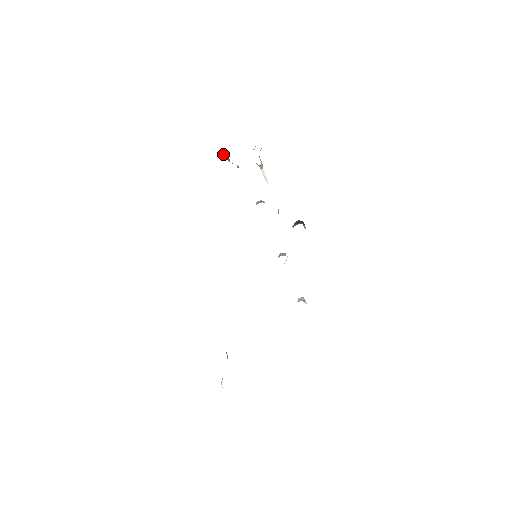
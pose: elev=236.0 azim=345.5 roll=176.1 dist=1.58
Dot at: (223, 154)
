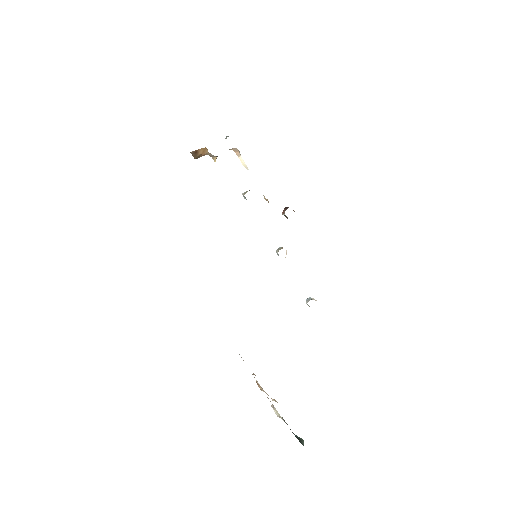
Dot at: (196, 151)
